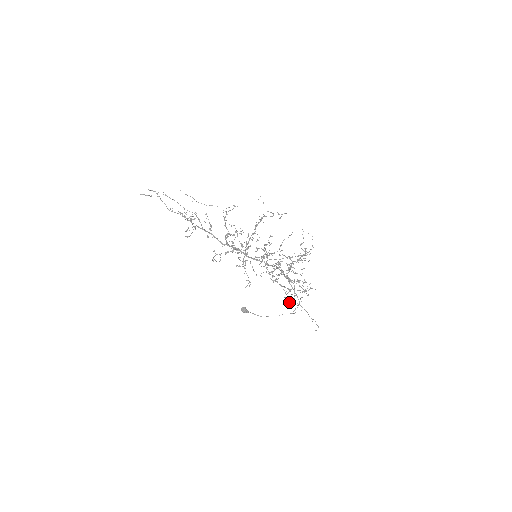
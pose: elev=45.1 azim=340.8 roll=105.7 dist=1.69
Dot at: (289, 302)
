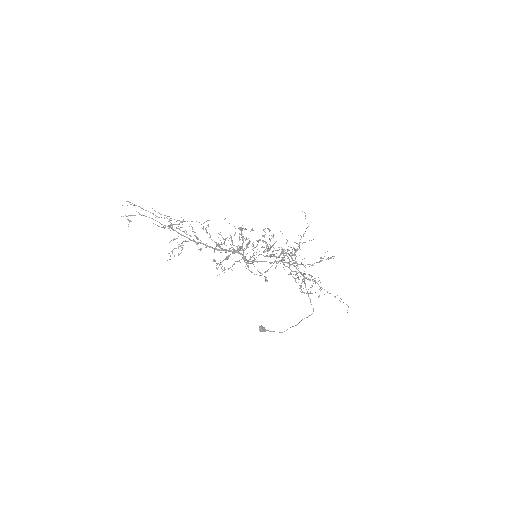
Dot at: (307, 293)
